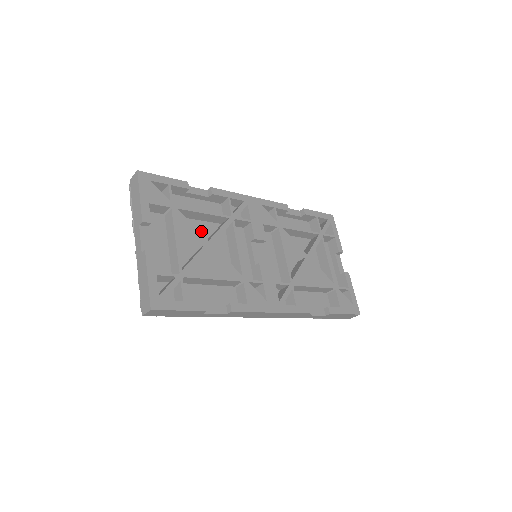
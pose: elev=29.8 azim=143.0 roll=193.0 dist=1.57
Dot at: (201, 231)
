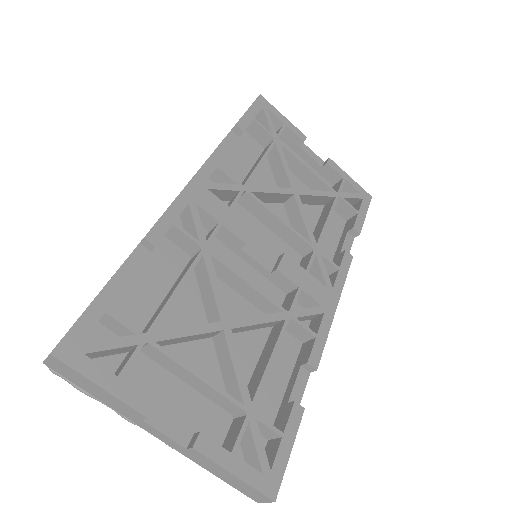
Dot at: (188, 308)
